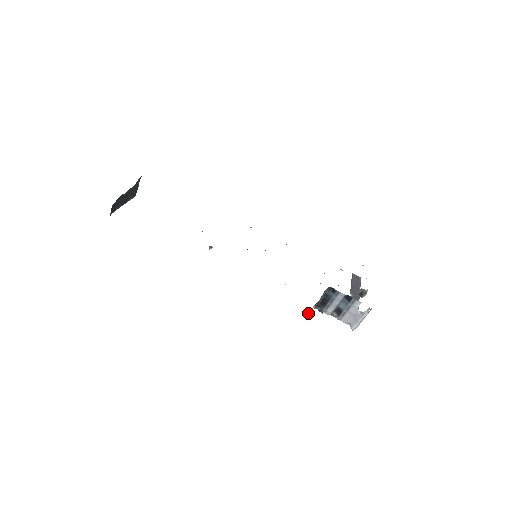
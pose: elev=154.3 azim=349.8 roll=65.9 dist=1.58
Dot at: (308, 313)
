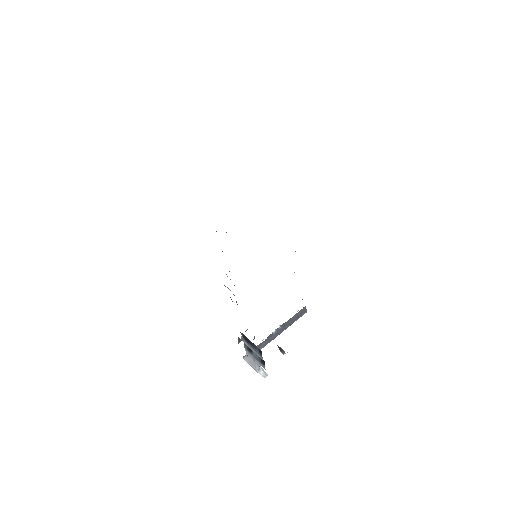
Dot at: occluded
